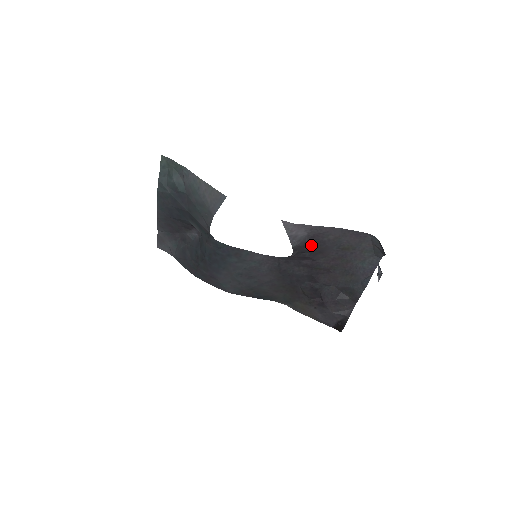
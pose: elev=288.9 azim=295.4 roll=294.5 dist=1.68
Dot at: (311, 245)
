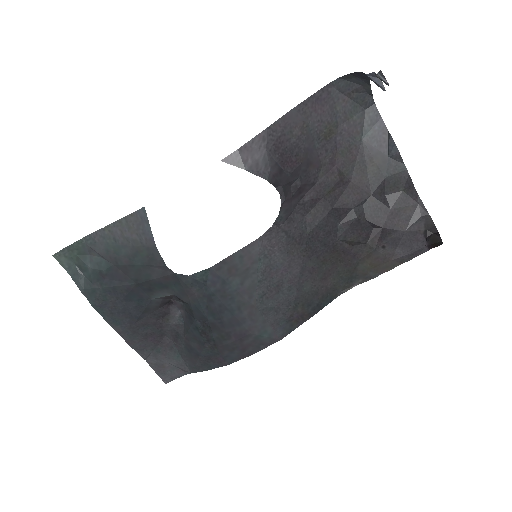
Dot at: (287, 163)
